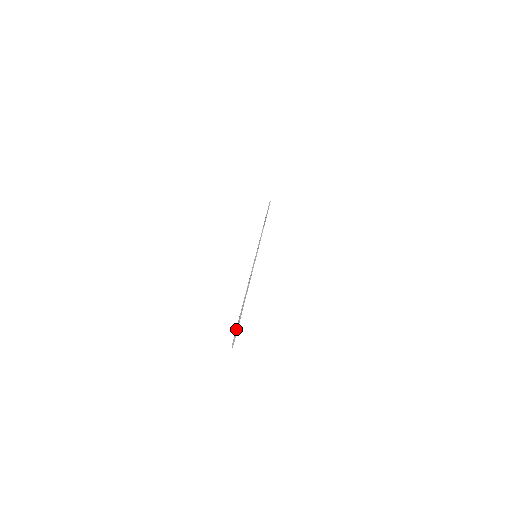
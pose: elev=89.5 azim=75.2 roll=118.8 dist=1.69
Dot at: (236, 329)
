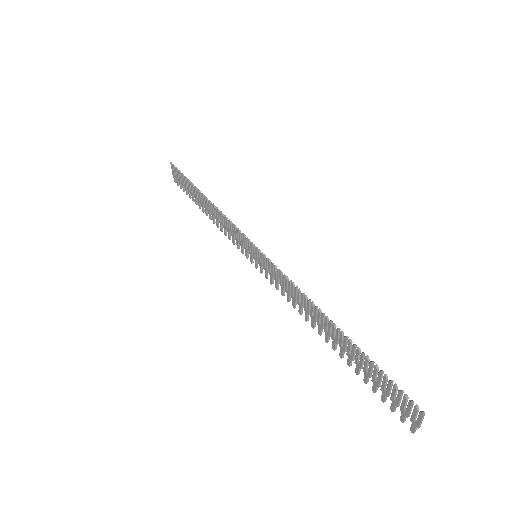
Dot at: (417, 409)
